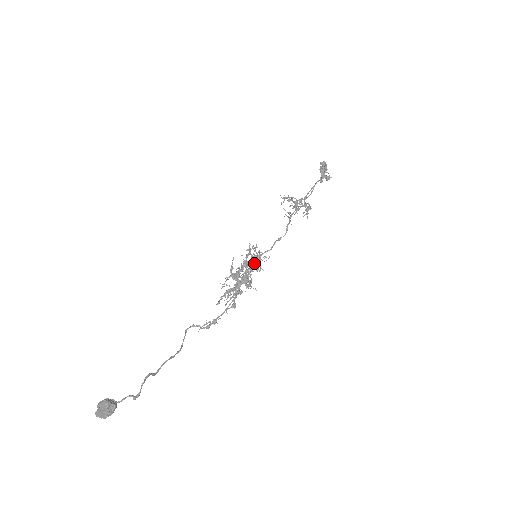
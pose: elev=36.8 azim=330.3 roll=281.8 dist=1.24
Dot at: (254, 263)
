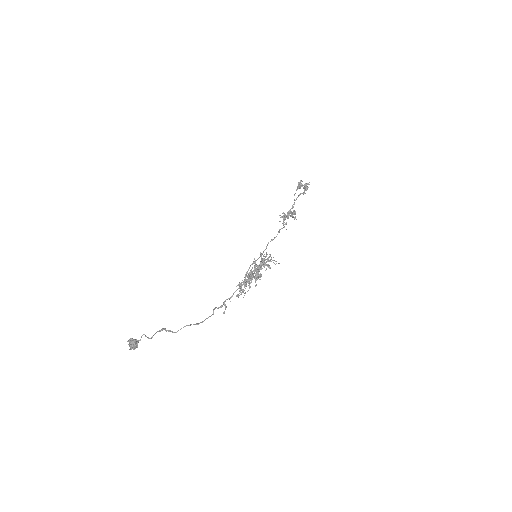
Dot at: (261, 263)
